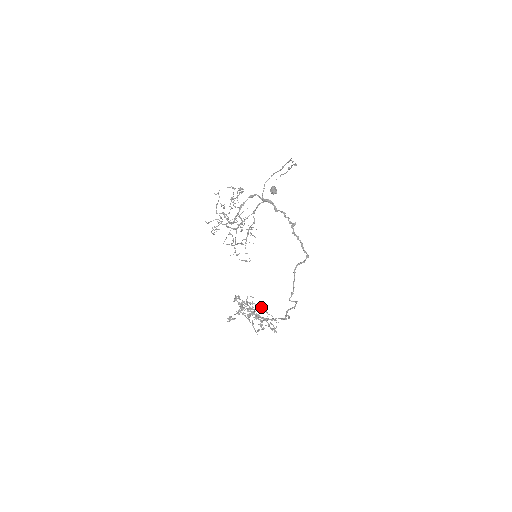
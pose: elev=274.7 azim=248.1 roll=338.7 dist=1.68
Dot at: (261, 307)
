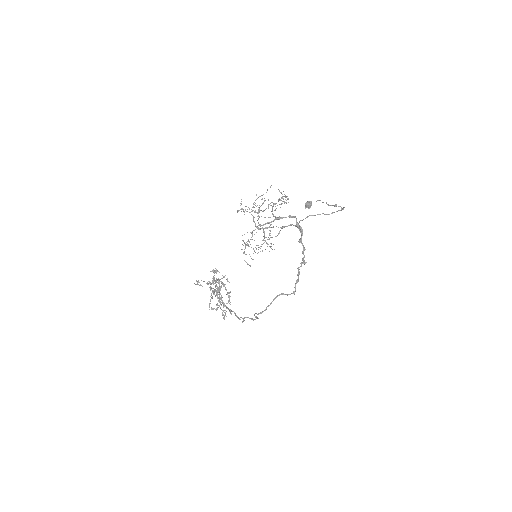
Dot at: occluded
